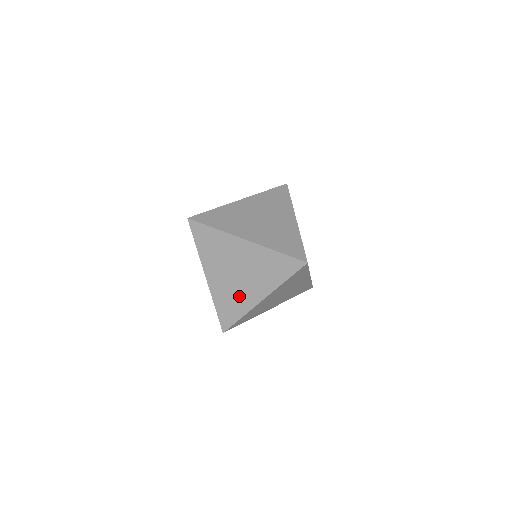
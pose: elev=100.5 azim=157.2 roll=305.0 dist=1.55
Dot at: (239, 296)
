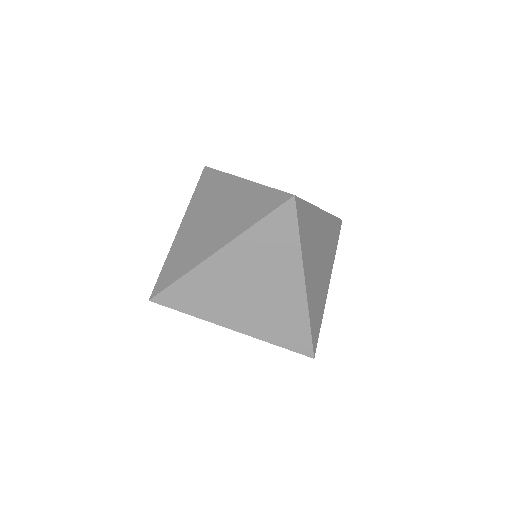
Dot at: (196, 247)
